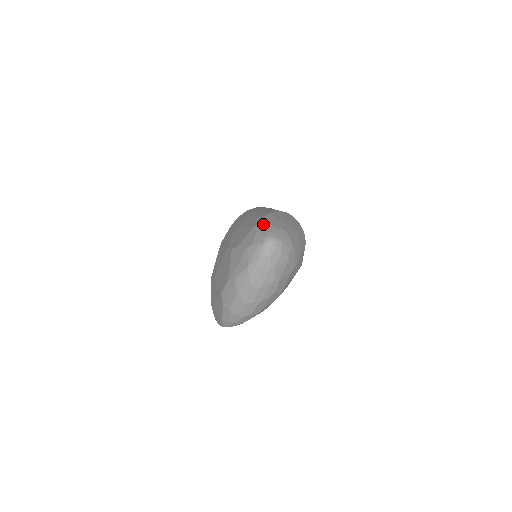
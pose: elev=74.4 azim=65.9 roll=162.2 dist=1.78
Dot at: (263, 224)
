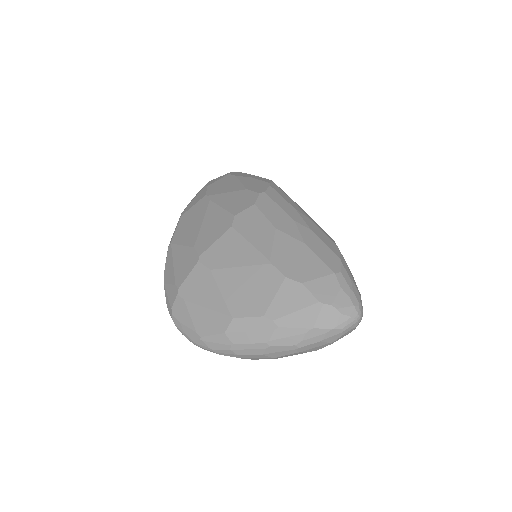
Dot at: (347, 278)
